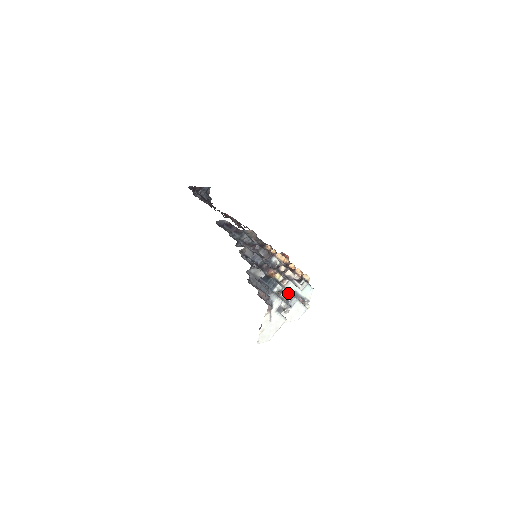
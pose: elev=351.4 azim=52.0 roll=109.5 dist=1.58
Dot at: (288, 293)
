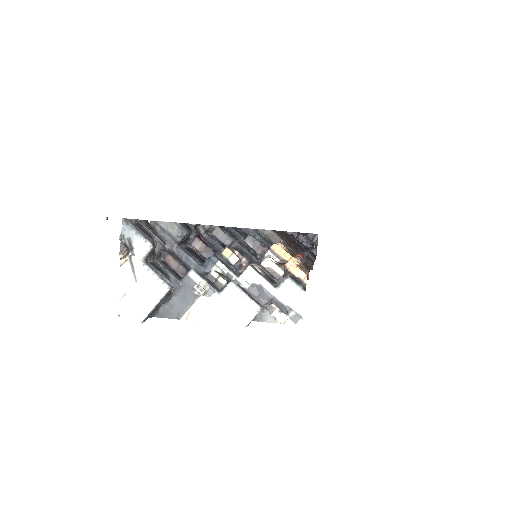
Dot at: (244, 284)
